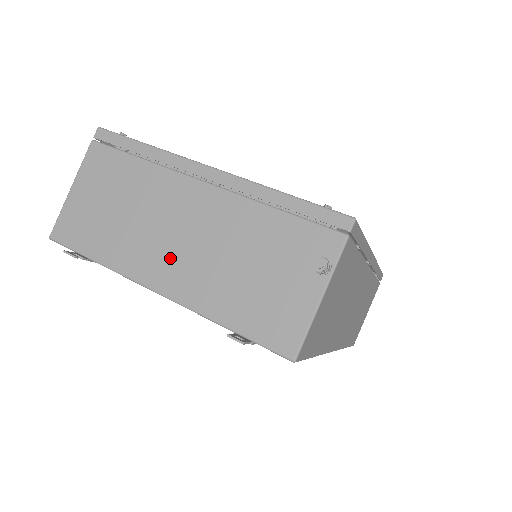
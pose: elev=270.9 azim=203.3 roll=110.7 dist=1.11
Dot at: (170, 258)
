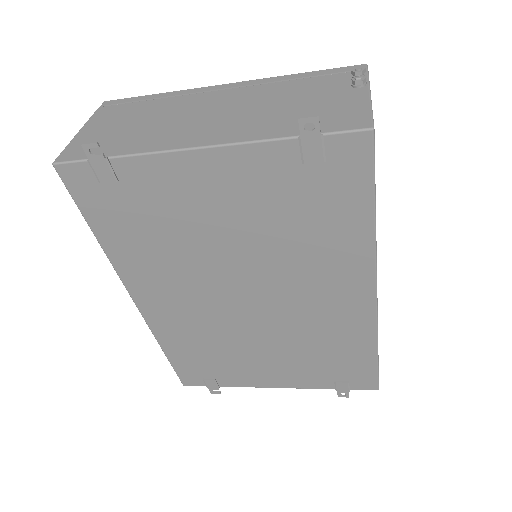
Dot at: (206, 127)
